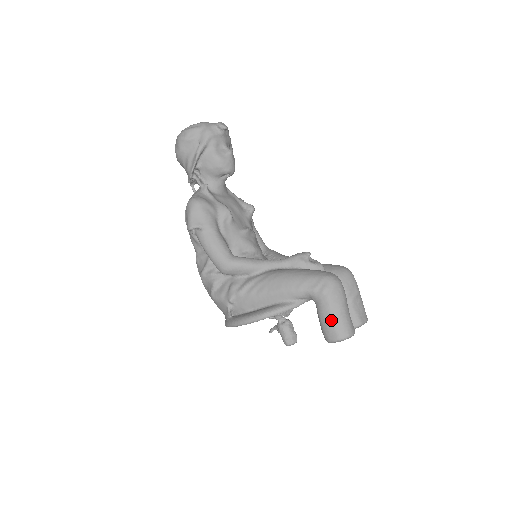
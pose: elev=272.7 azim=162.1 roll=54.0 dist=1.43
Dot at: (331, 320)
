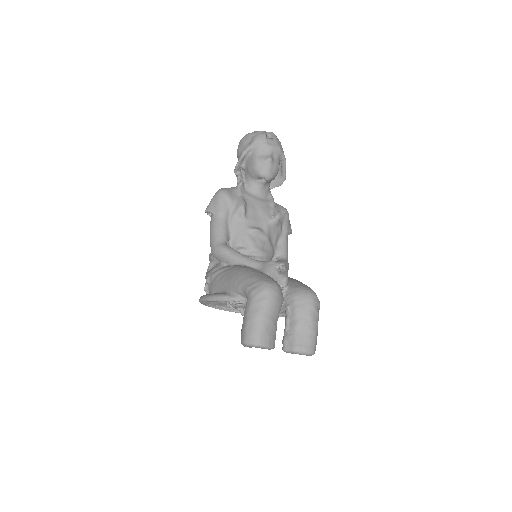
Dot at: (246, 321)
